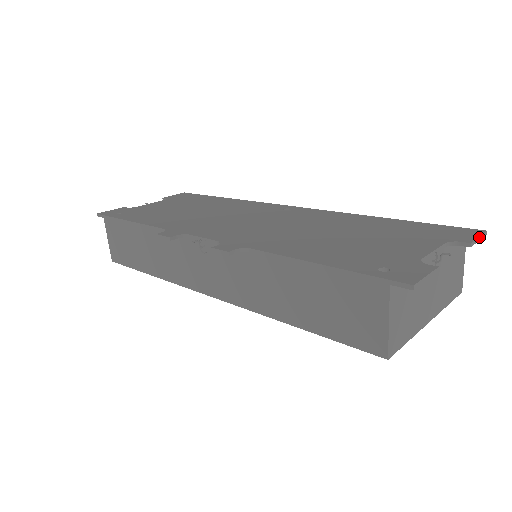
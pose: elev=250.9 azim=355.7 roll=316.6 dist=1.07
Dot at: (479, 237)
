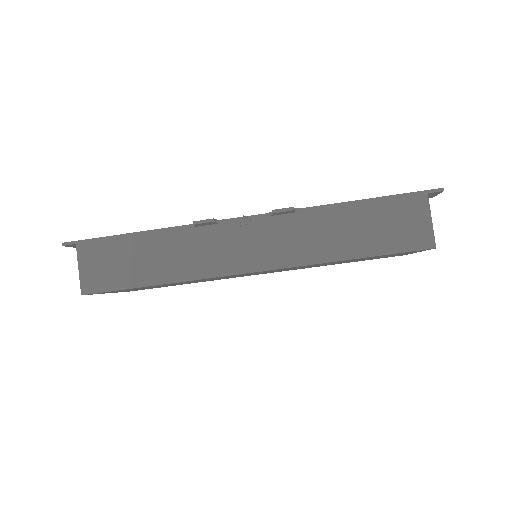
Dot at: occluded
